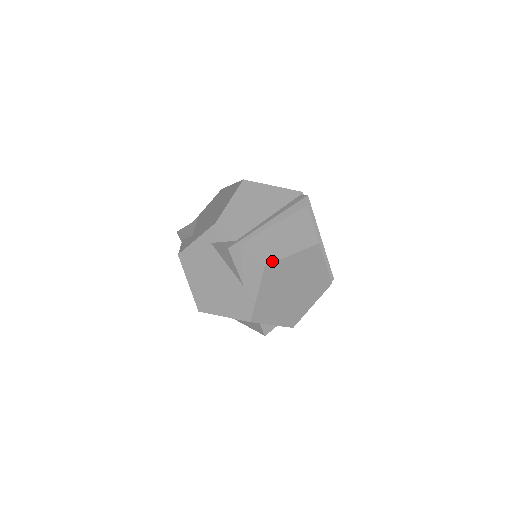
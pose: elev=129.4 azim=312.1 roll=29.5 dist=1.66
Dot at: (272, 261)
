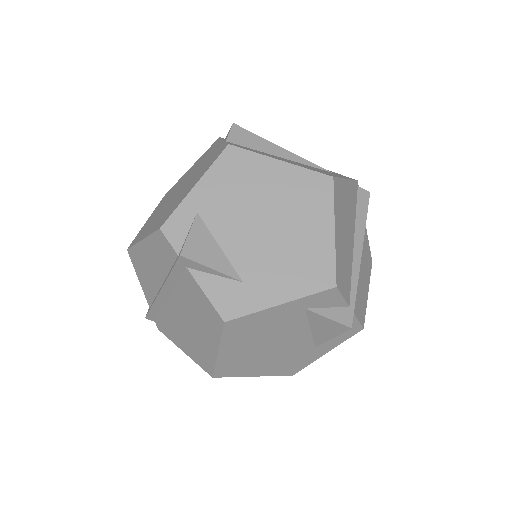
Dot at: occluded
